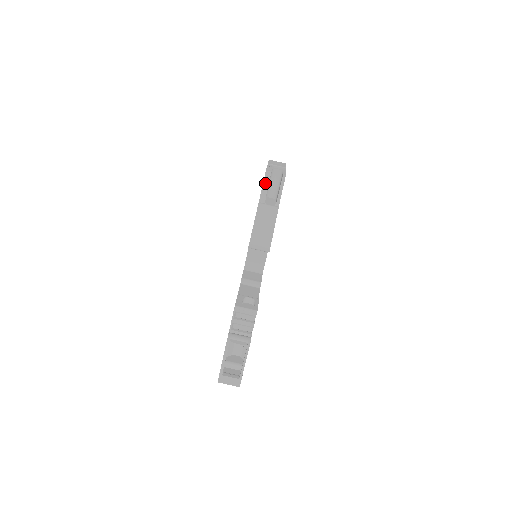
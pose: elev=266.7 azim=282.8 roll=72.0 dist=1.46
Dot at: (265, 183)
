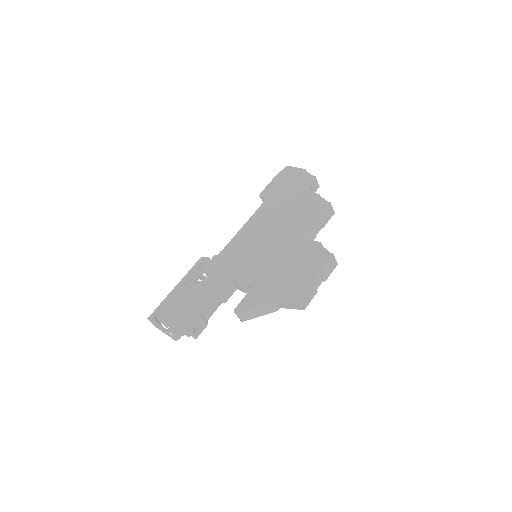
Dot at: (290, 301)
